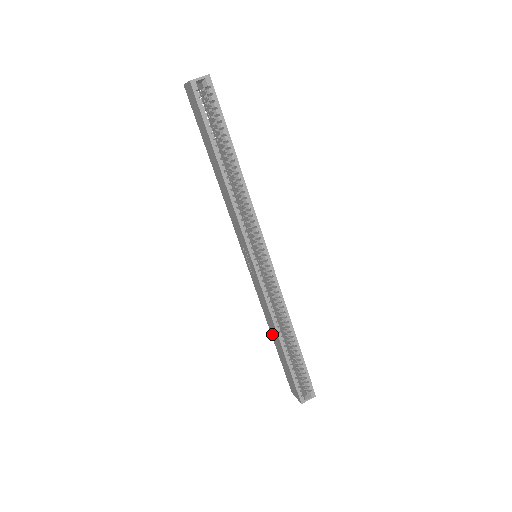
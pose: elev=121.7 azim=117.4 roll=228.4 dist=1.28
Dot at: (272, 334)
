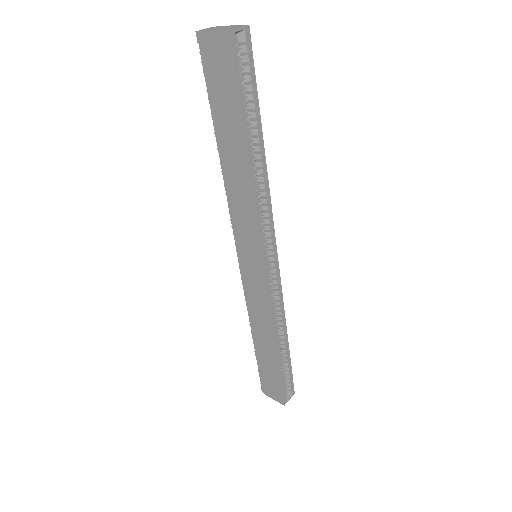
Dot at: (258, 339)
